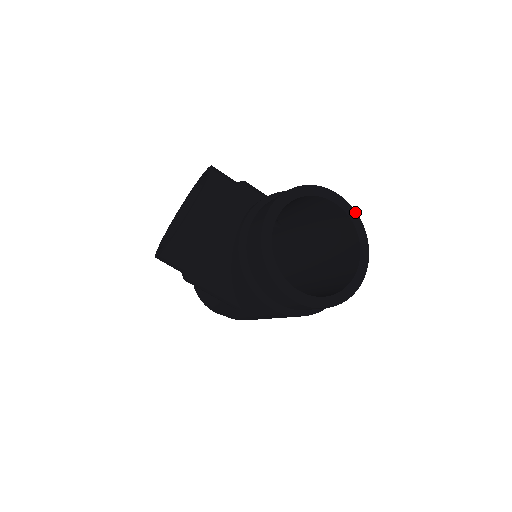
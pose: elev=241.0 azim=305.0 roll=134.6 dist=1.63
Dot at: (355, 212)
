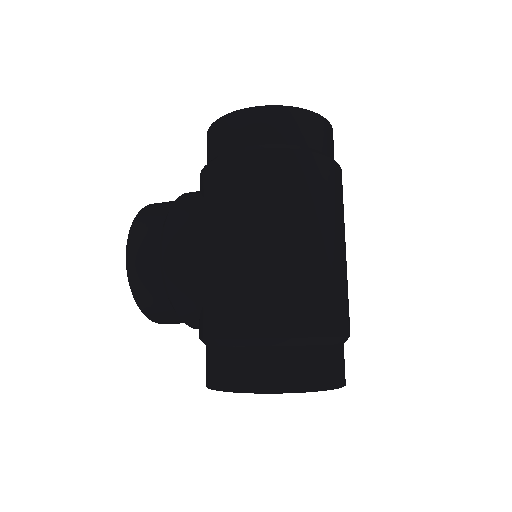
Dot at: occluded
